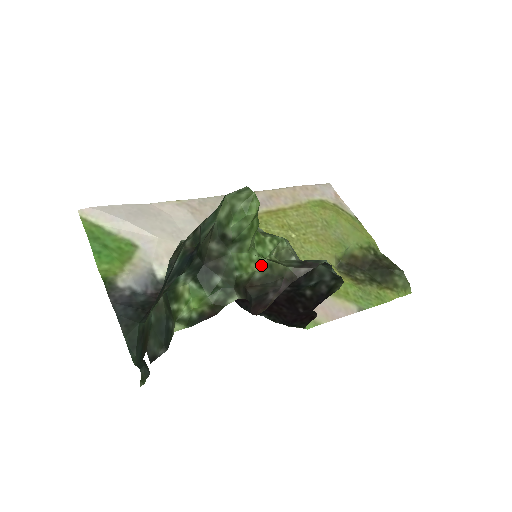
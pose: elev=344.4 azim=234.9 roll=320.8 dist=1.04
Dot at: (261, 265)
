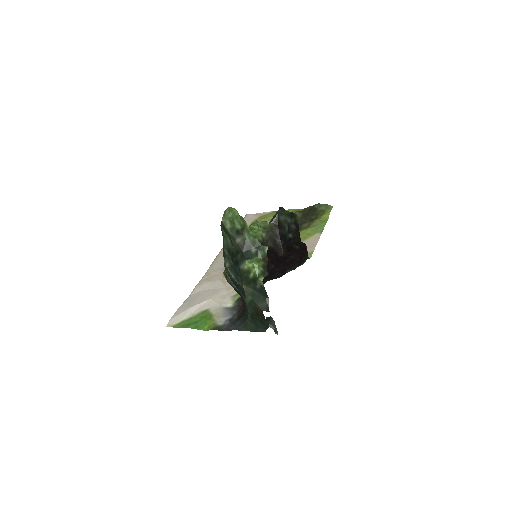
Dot at: (261, 231)
